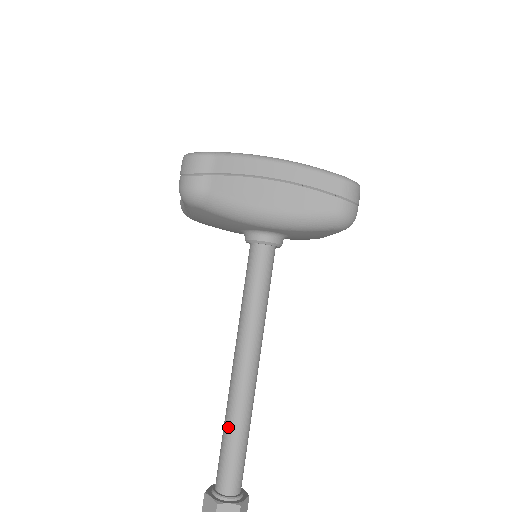
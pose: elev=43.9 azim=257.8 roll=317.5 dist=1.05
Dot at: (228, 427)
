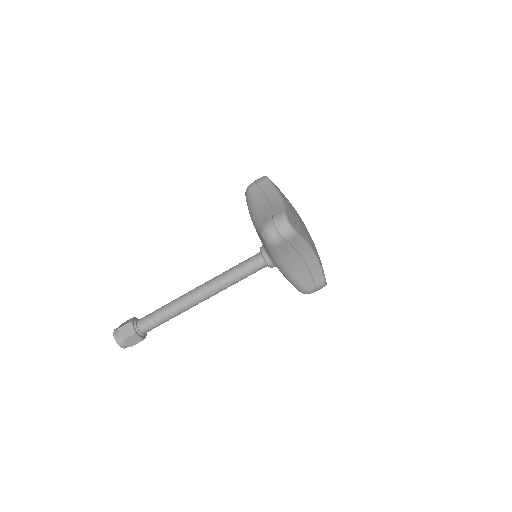
Dot at: (169, 310)
